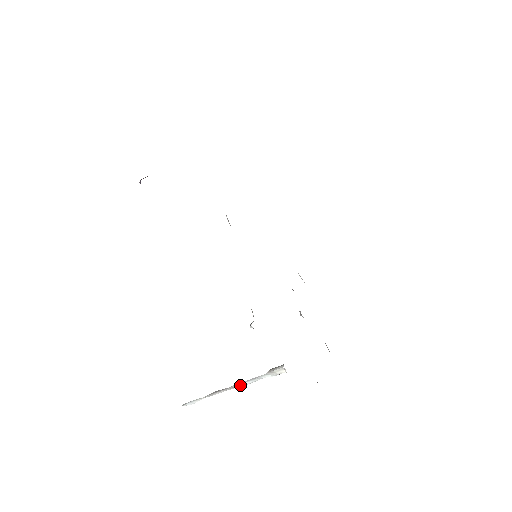
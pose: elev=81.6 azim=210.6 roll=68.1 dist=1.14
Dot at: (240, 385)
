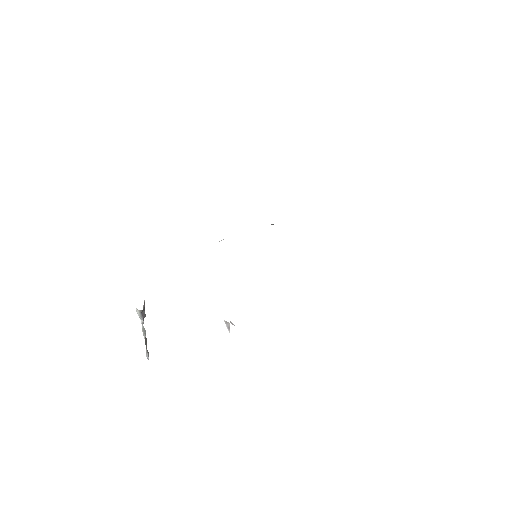
Dot at: (143, 330)
